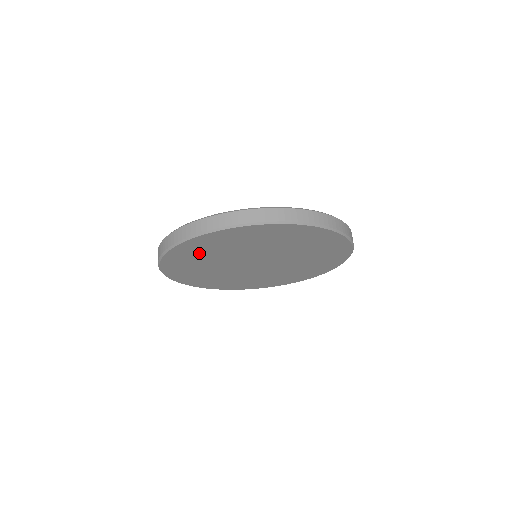
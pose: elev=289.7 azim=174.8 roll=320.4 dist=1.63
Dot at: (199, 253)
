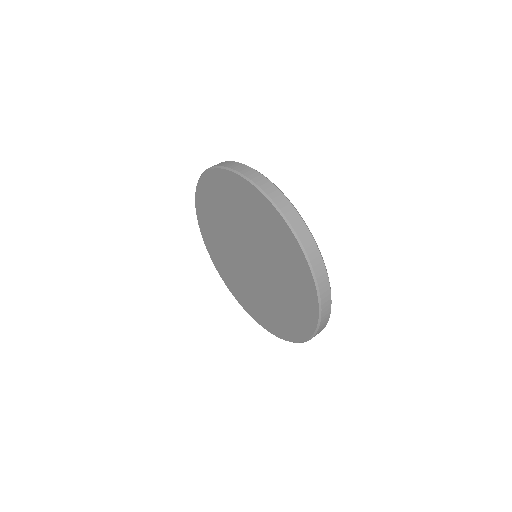
Dot at: (227, 196)
